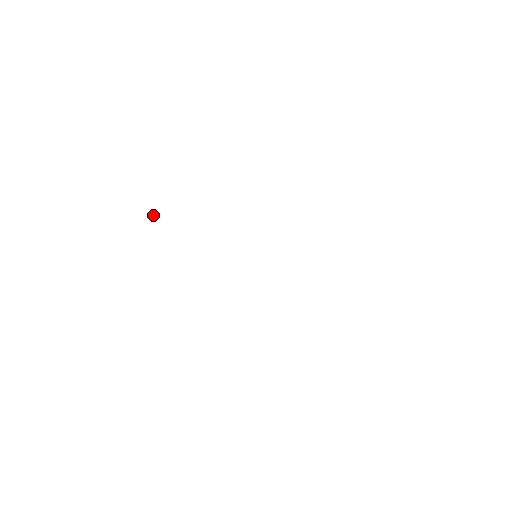
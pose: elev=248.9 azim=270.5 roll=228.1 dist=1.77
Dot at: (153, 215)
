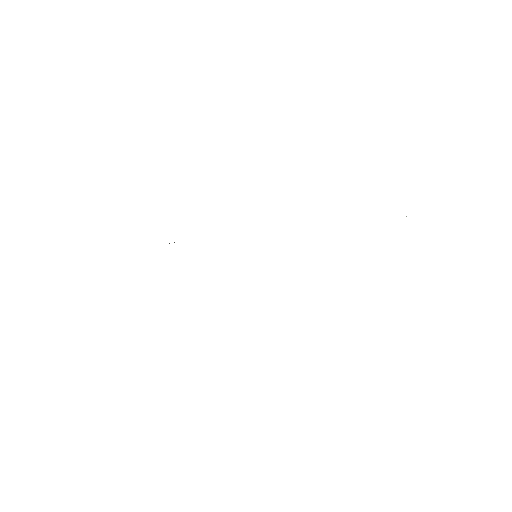
Dot at: occluded
